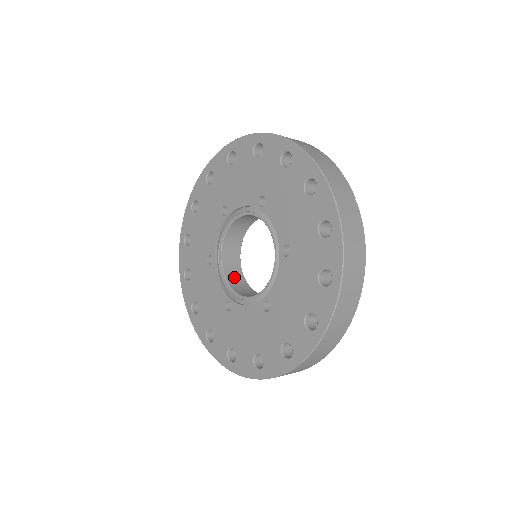
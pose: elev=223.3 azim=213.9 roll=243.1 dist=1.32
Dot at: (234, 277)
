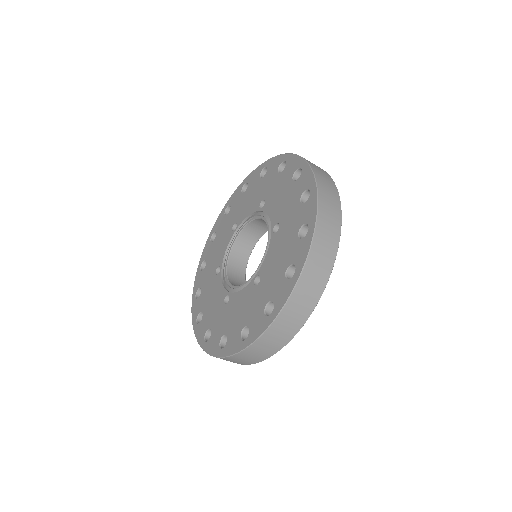
Dot at: (237, 282)
